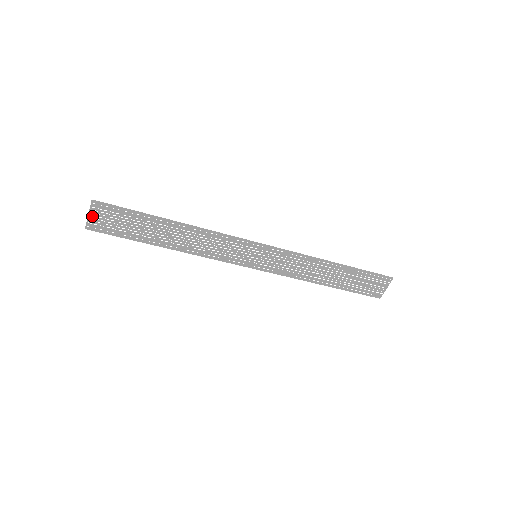
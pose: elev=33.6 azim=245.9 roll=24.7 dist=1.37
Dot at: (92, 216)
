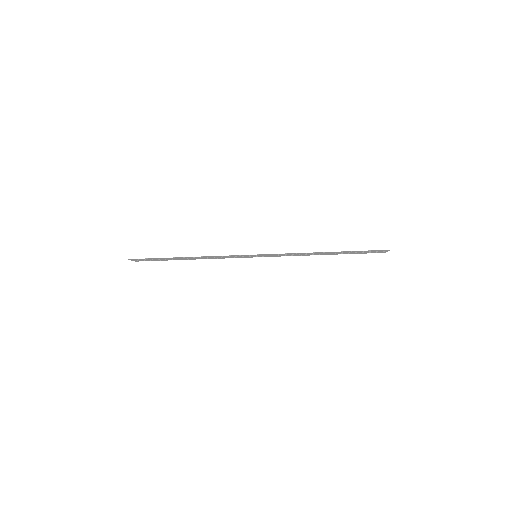
Dot at: (134, 260)
